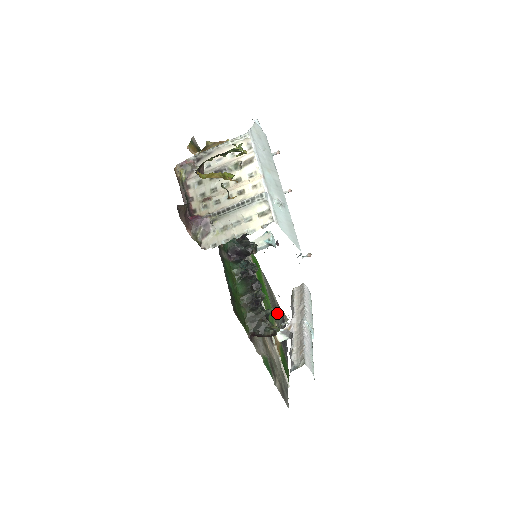
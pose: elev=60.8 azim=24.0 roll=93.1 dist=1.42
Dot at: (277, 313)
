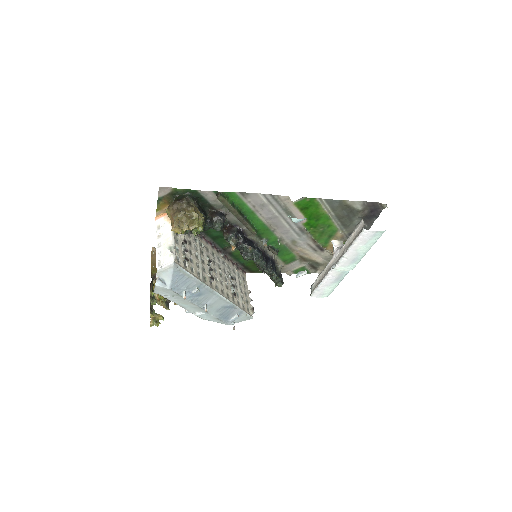
Dot at: (353, 217)
